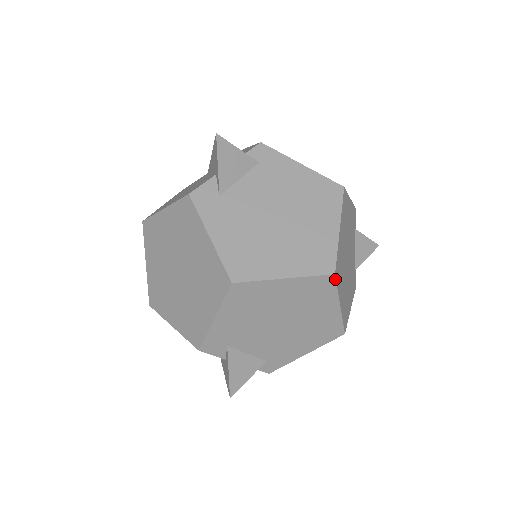
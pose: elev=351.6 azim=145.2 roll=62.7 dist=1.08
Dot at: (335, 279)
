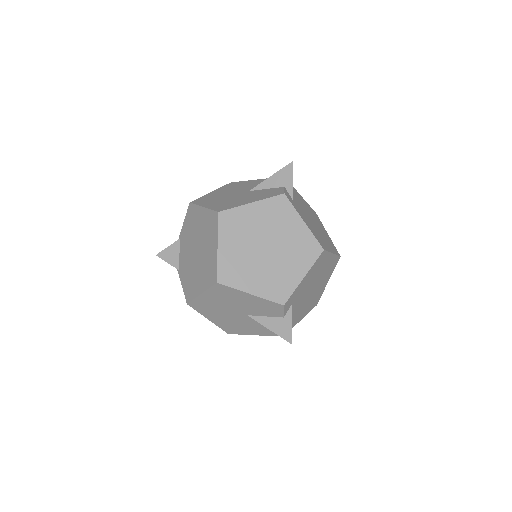
Dot at: (338, 260)
